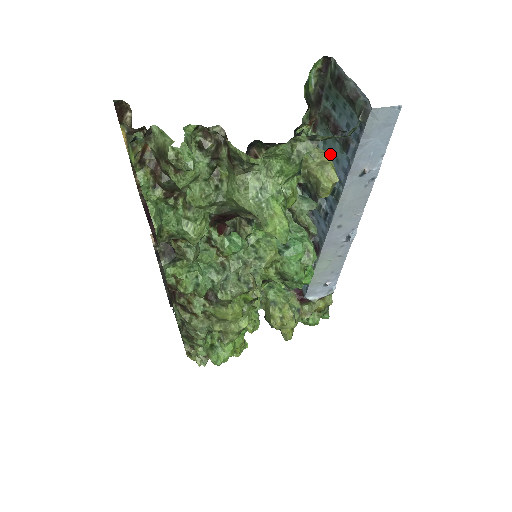
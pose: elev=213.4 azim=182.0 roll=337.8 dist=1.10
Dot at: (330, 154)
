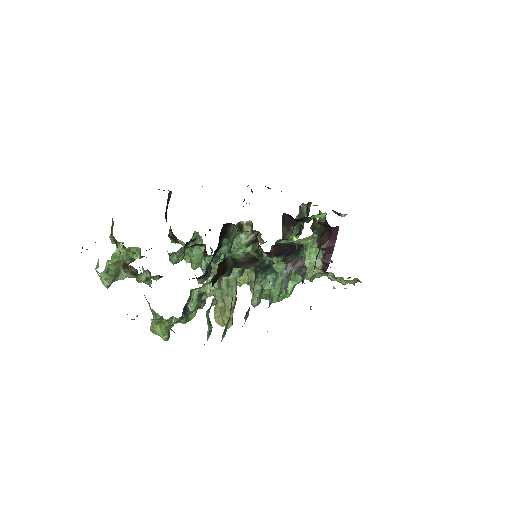
Dot at: occluded
